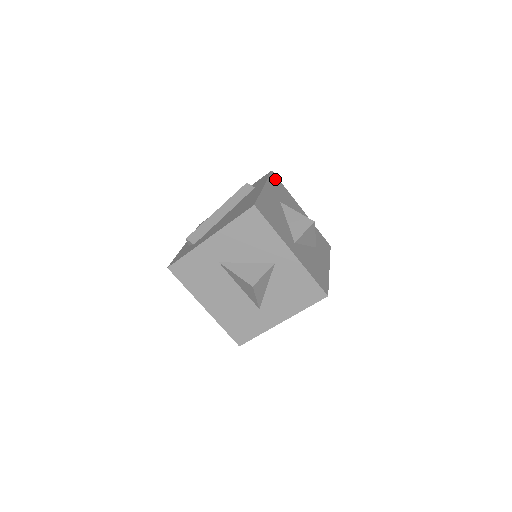
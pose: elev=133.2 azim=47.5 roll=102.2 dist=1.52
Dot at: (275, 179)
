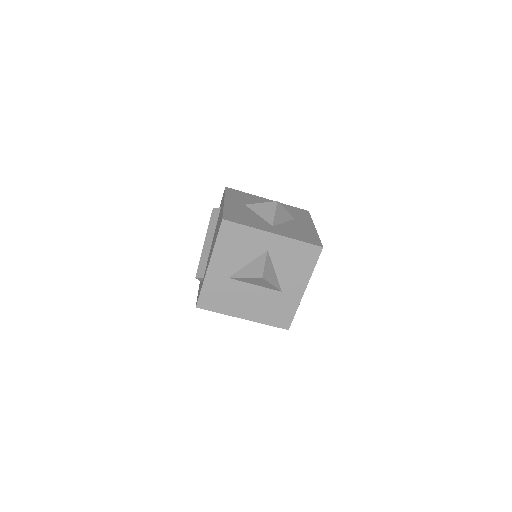
Dot at: (232, 191)
